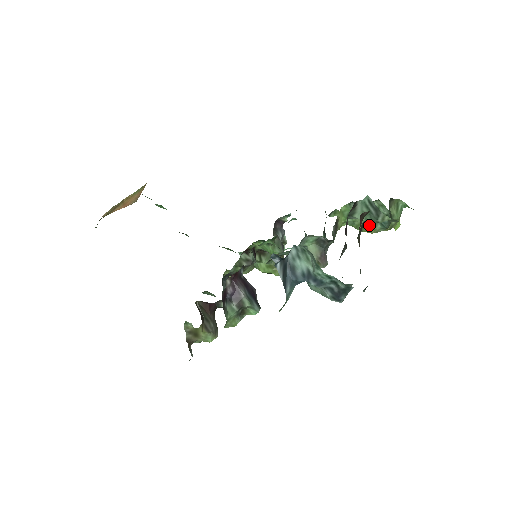
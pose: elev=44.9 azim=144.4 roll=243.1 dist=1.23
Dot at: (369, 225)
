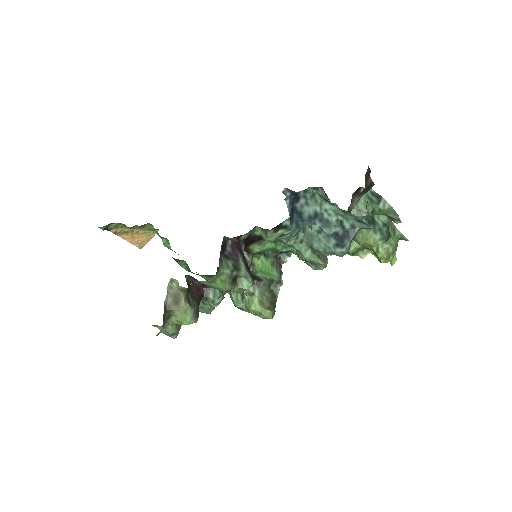
Dot at: (369, 231)
